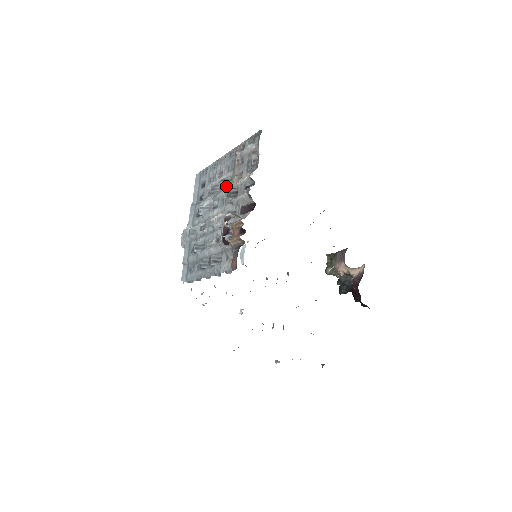
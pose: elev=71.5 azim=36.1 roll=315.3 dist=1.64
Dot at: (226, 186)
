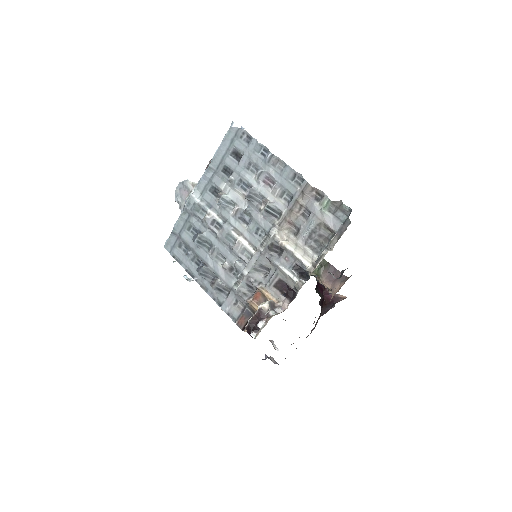
Dot at: (269, 216)
